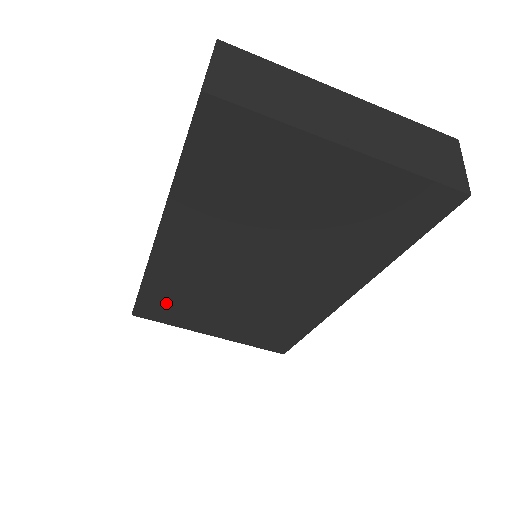
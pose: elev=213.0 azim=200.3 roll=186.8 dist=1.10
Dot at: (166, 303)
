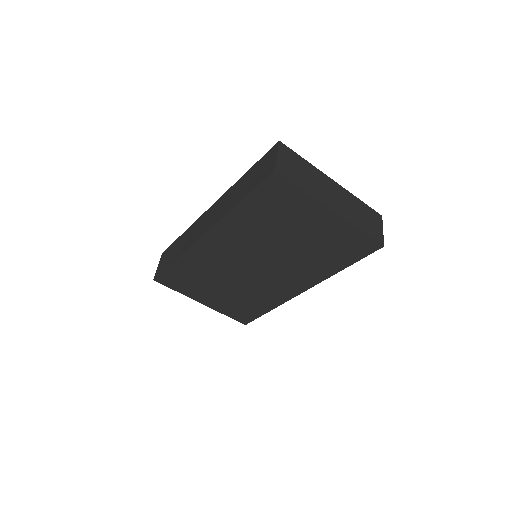
Dot at: (184, 276)
